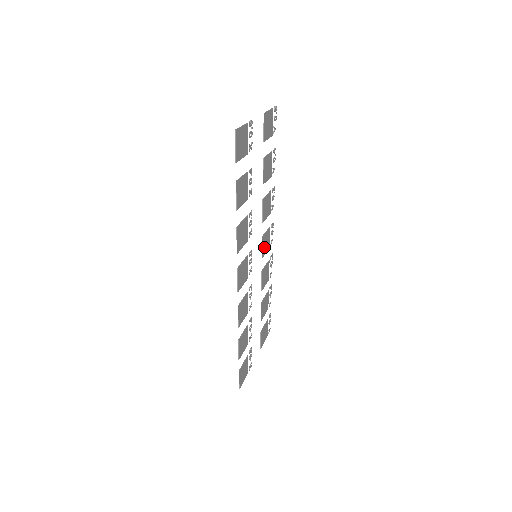
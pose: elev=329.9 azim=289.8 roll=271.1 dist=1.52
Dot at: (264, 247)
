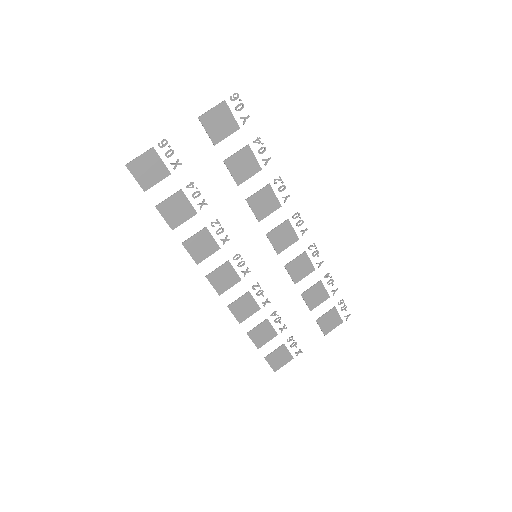
Dot at: (279, 242)
